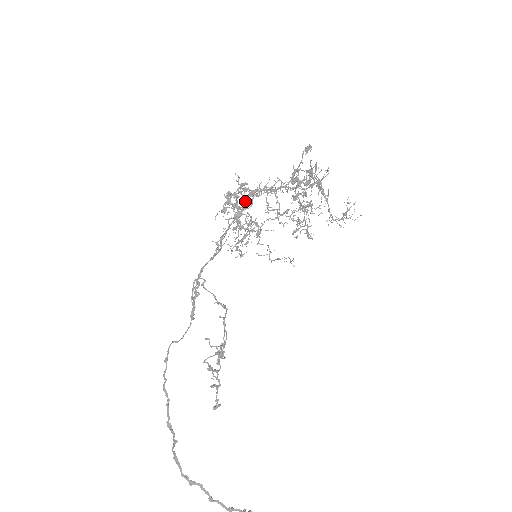
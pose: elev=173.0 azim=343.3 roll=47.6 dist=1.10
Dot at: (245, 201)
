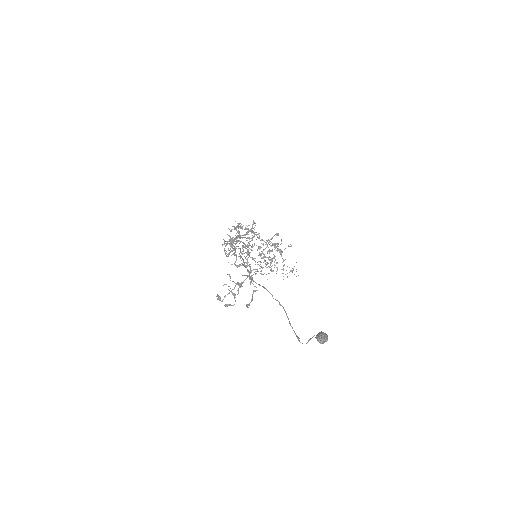
Dot at: (249, 231)
